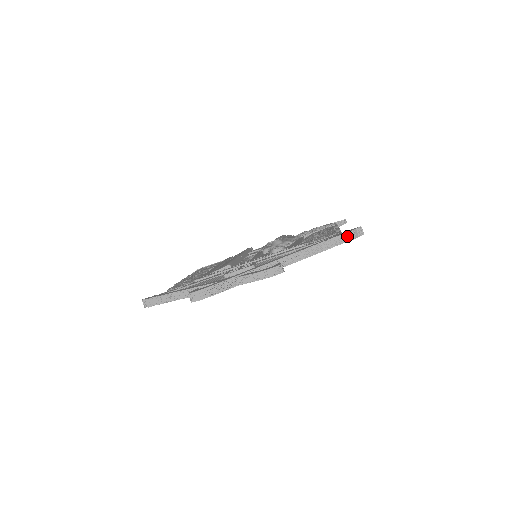
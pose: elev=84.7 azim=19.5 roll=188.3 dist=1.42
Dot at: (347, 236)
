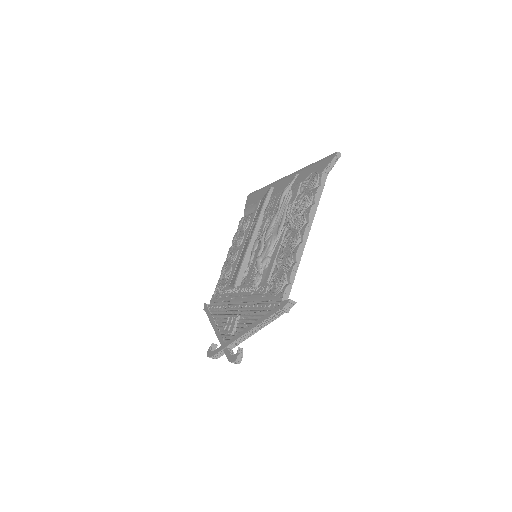
Dot at: (281, 311)
